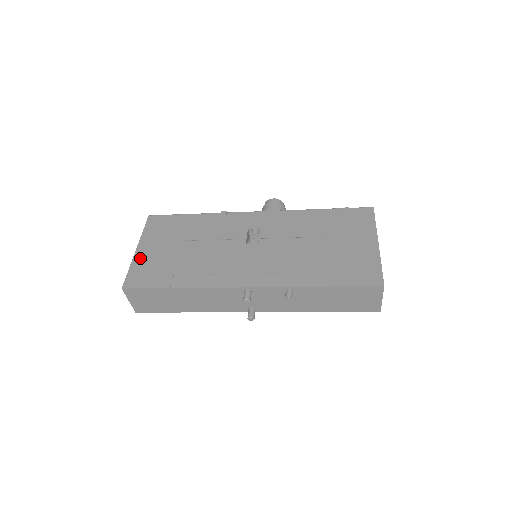
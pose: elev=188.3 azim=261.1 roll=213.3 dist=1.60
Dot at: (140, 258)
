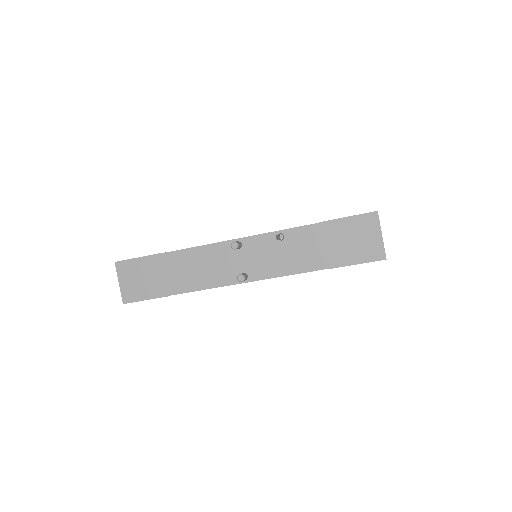
Dot at: occluded
